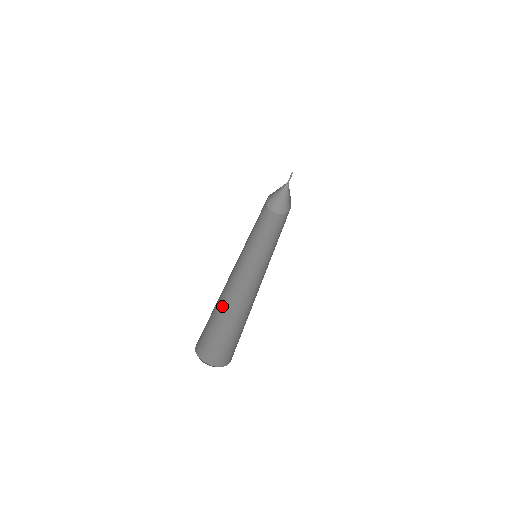
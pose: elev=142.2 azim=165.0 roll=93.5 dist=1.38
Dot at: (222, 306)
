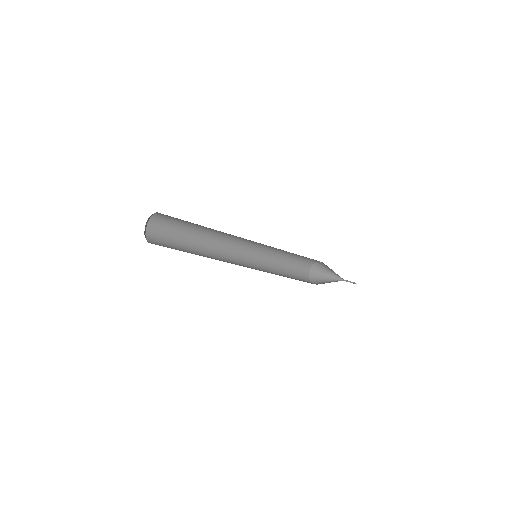
Dot at: occluded
